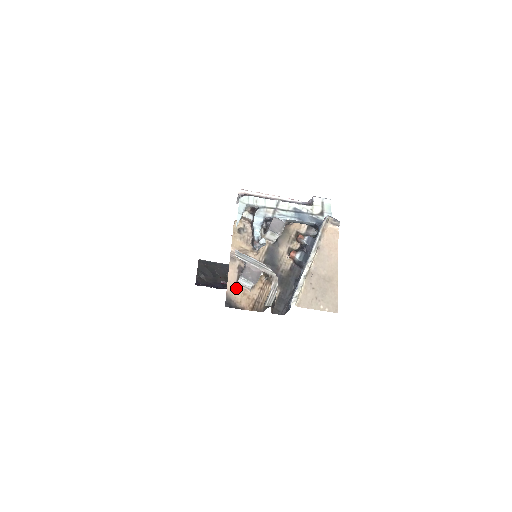
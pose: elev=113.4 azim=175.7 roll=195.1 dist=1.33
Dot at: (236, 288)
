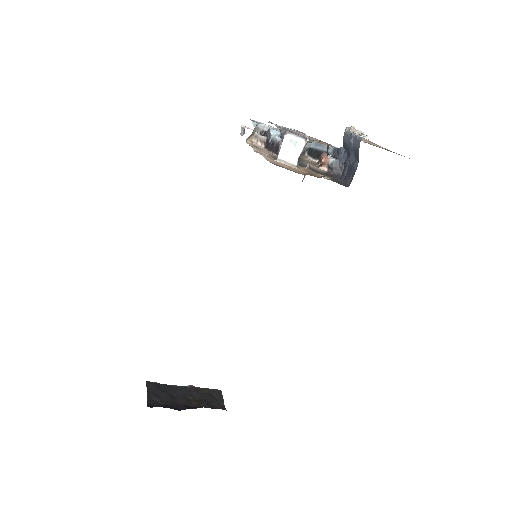
Dot at: (278, 163)
